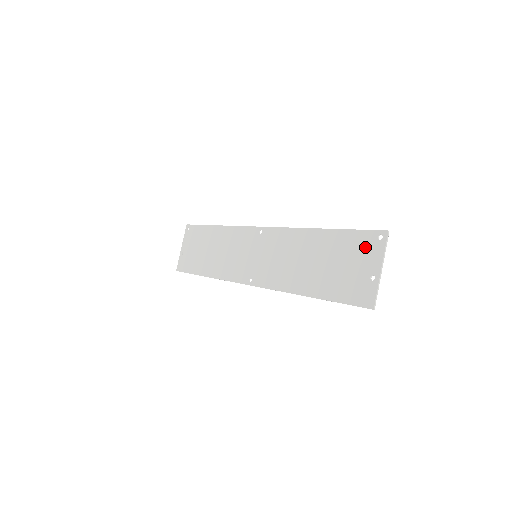
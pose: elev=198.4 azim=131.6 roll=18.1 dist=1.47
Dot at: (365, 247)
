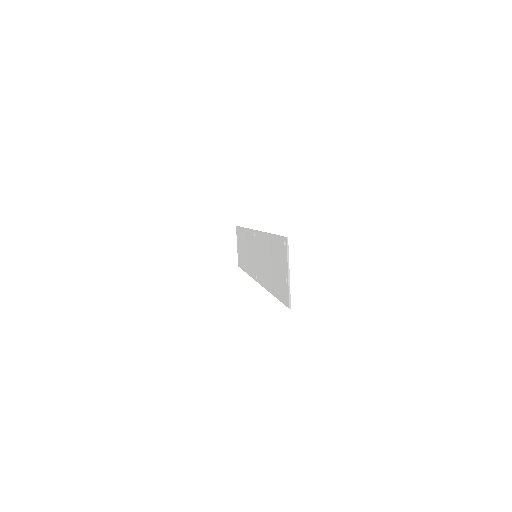
Dot at: (282, 252)
